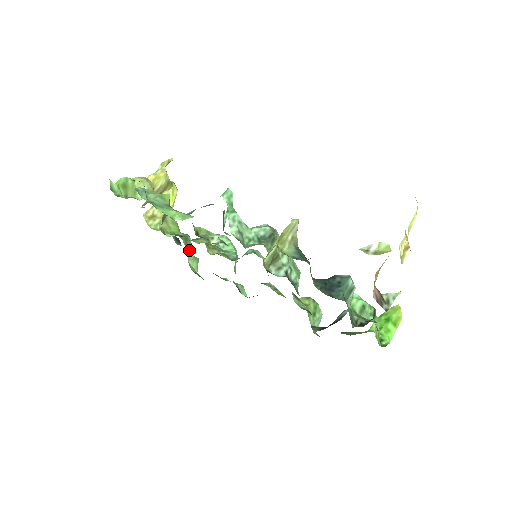
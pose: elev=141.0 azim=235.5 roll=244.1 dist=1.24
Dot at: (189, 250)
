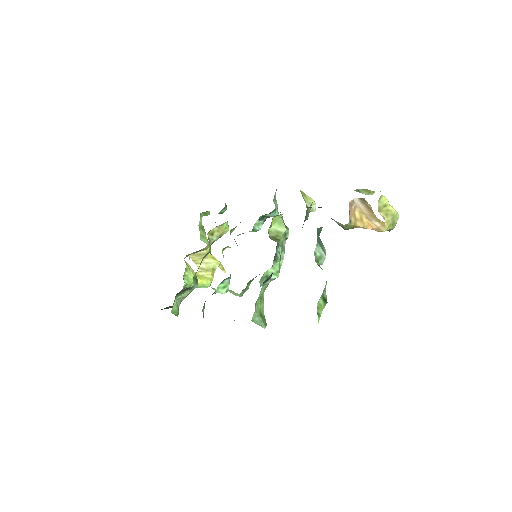
Dot at: occluded
